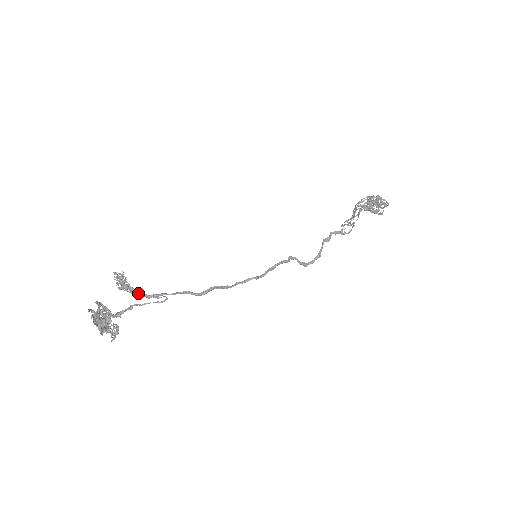
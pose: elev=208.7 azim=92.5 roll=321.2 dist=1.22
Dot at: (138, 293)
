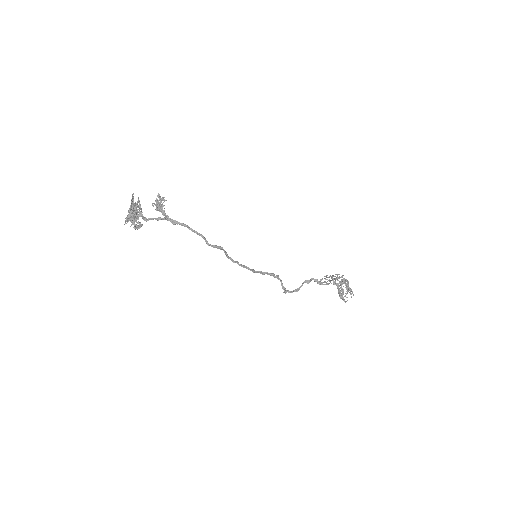
Dot at: (167, 216)
